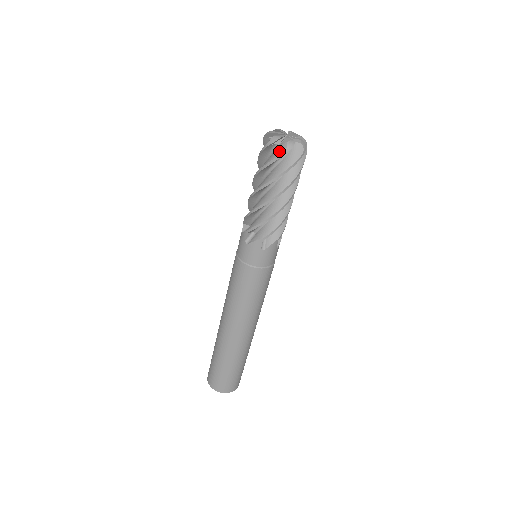
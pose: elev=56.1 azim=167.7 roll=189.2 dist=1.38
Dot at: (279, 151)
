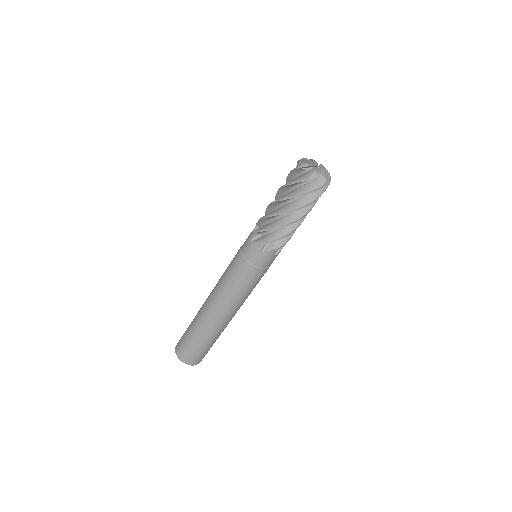
Dot at: (318, 184)
